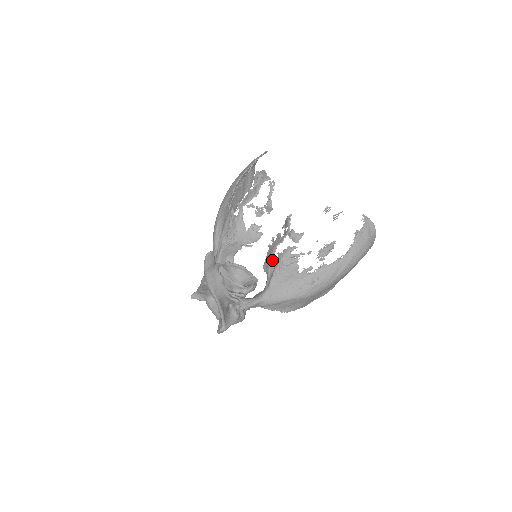
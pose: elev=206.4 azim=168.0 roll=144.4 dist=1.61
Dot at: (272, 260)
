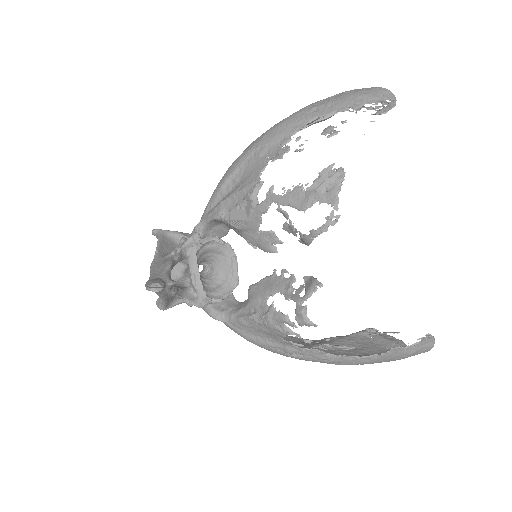
Dot at: (261, 299)
